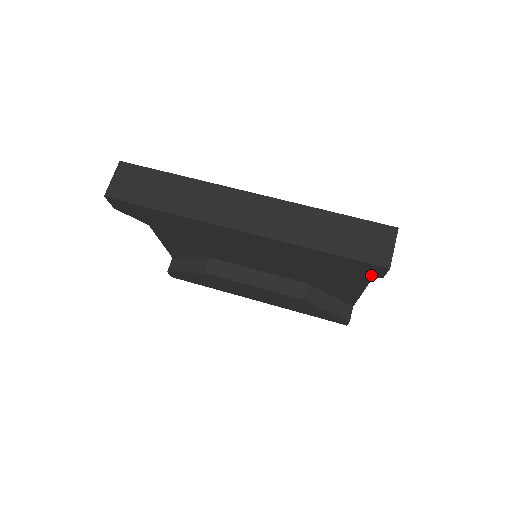
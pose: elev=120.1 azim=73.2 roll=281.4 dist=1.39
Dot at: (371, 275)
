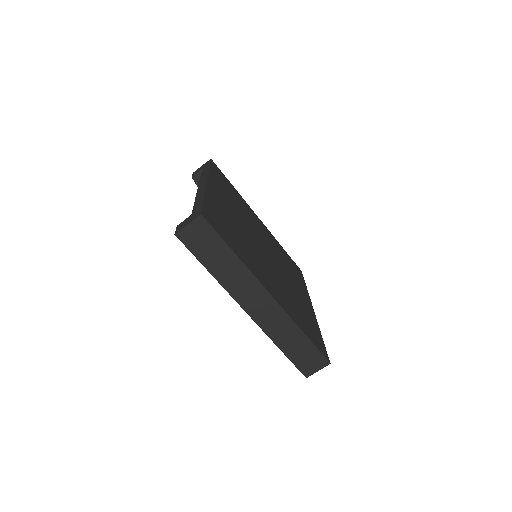
Dot at: occluded
